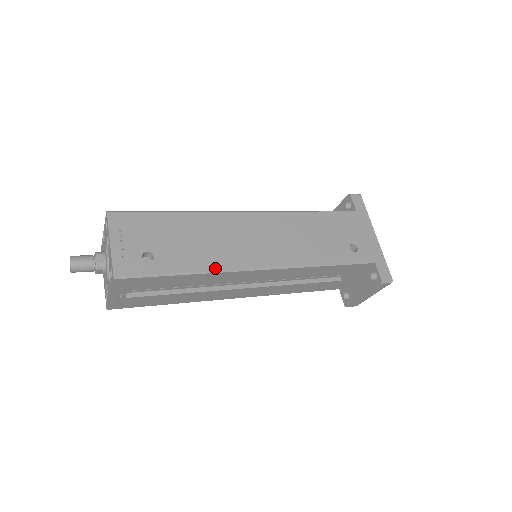
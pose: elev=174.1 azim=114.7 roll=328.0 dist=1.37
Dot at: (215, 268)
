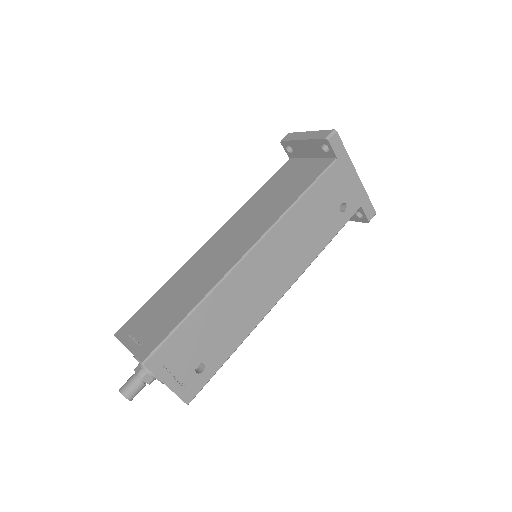
Dot at: (251, 329)
